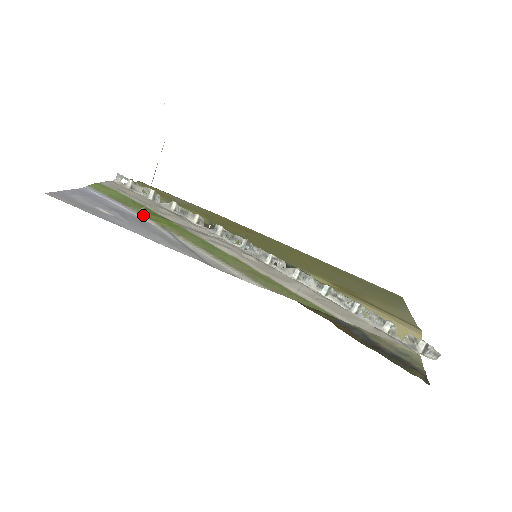
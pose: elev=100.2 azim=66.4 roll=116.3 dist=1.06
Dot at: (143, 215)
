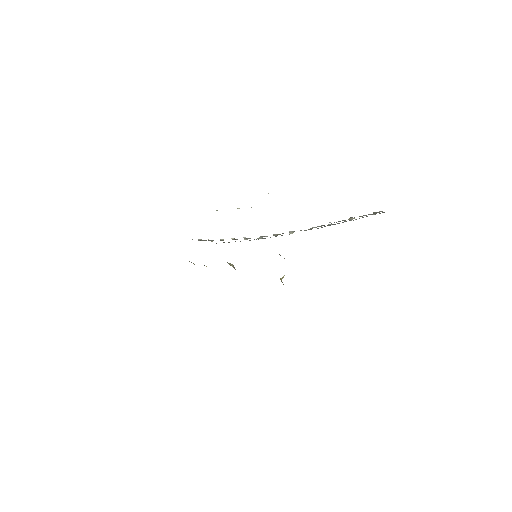
Dot at: occluded
